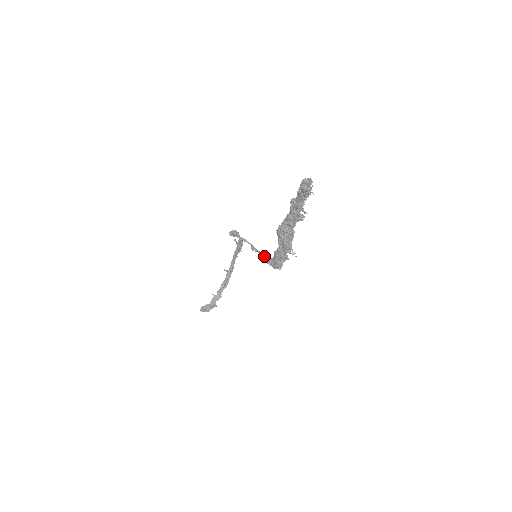
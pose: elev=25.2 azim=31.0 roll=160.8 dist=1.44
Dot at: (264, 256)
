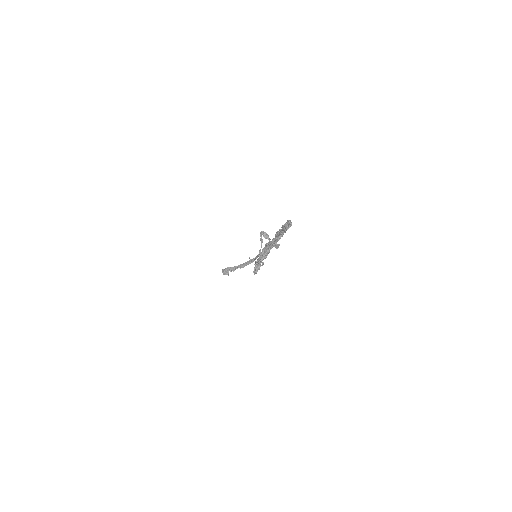
Dot at: occluded
